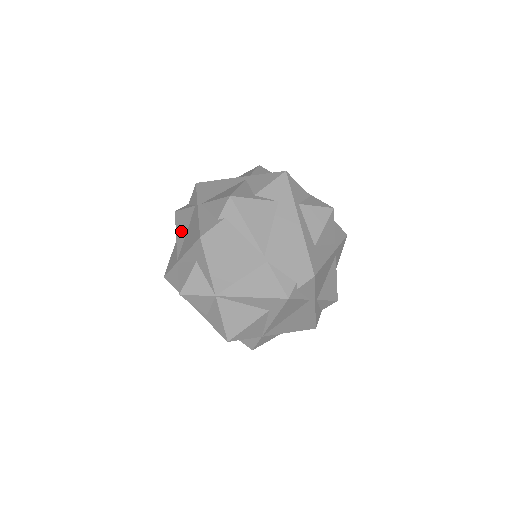
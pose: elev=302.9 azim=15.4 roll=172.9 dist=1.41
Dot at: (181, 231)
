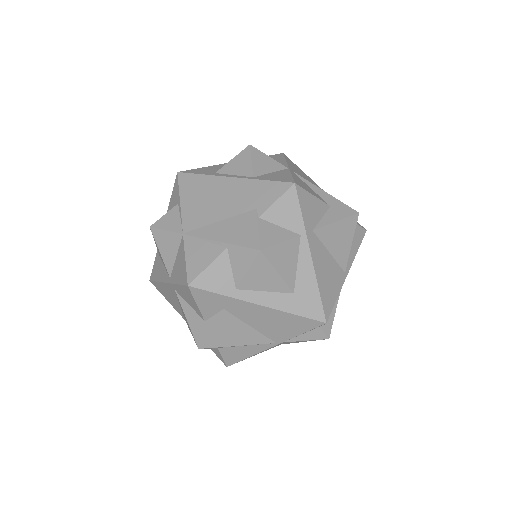
Dot at: occluded
